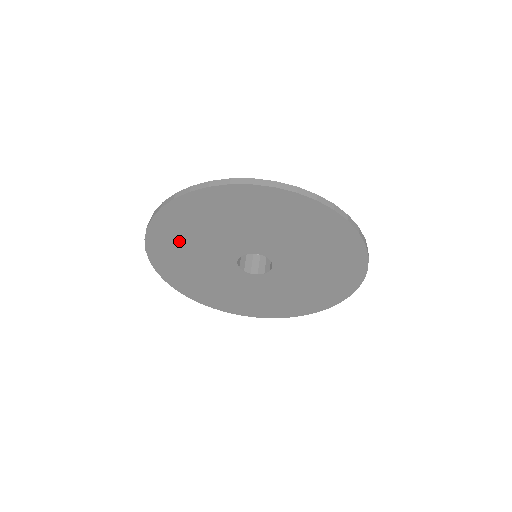
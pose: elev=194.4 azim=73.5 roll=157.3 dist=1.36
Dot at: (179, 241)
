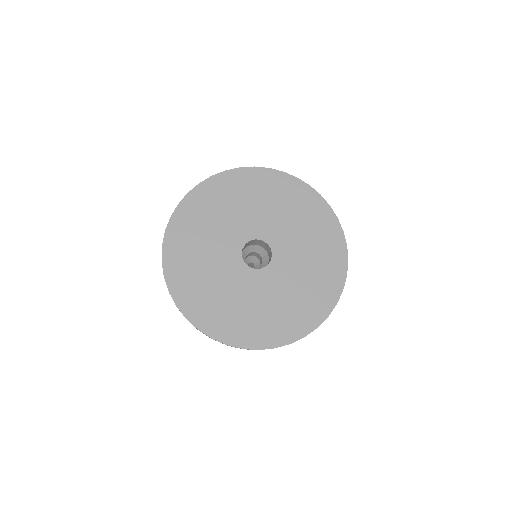
Dot at: (206, 213)
